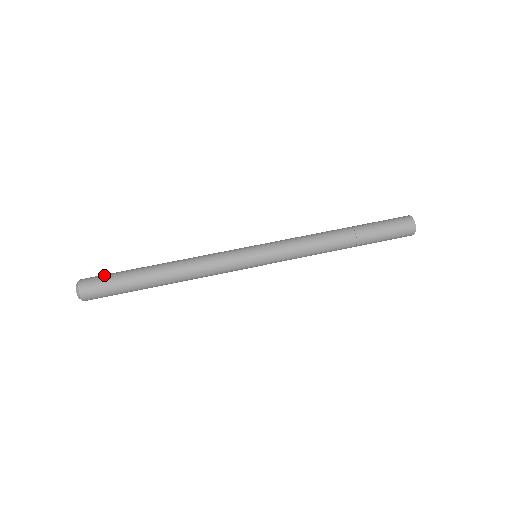
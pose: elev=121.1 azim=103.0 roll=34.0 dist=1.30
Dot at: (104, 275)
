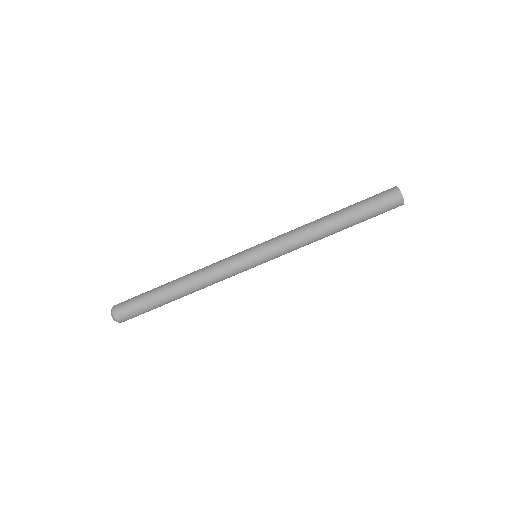
Dot at: (134, 312)
